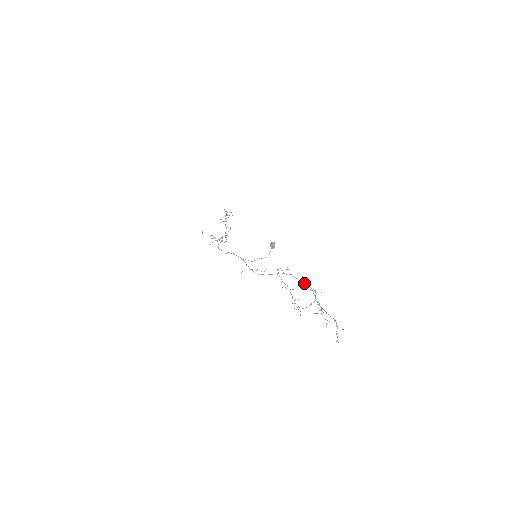
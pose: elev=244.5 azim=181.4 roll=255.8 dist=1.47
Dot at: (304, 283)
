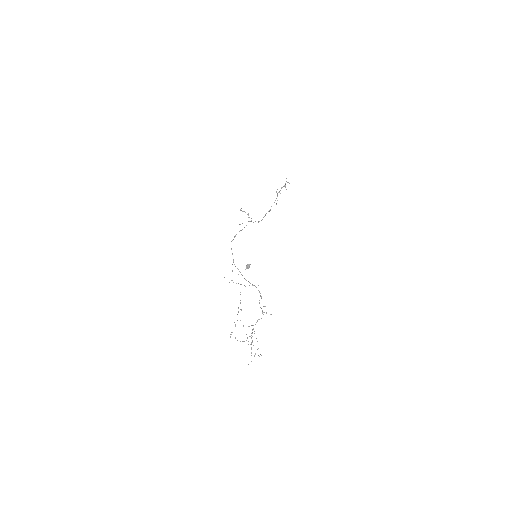
Dot at: occluded
